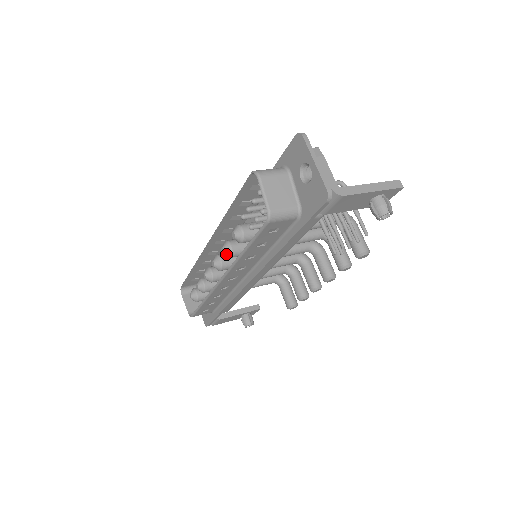
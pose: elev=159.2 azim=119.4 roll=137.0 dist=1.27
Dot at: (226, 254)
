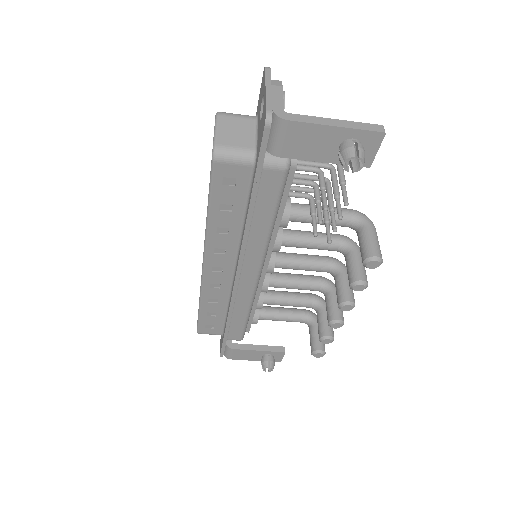
Dot at: occluded
